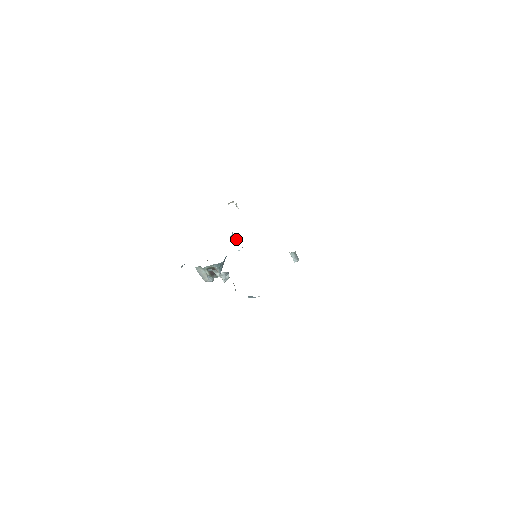
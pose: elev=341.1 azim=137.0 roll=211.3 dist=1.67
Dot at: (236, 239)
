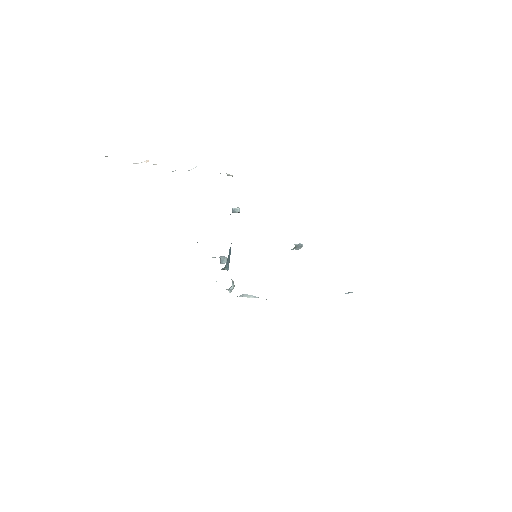
Dot at: (239, 210)
